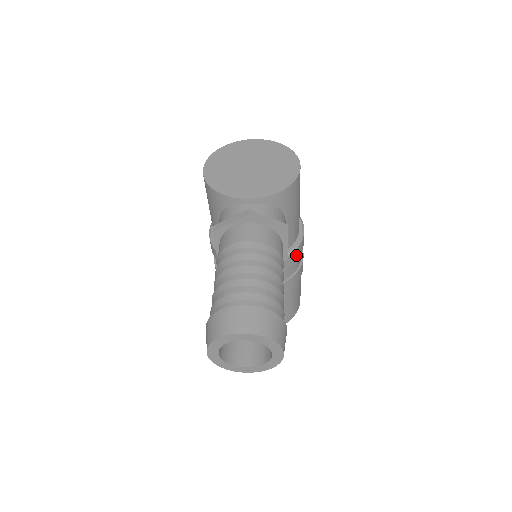
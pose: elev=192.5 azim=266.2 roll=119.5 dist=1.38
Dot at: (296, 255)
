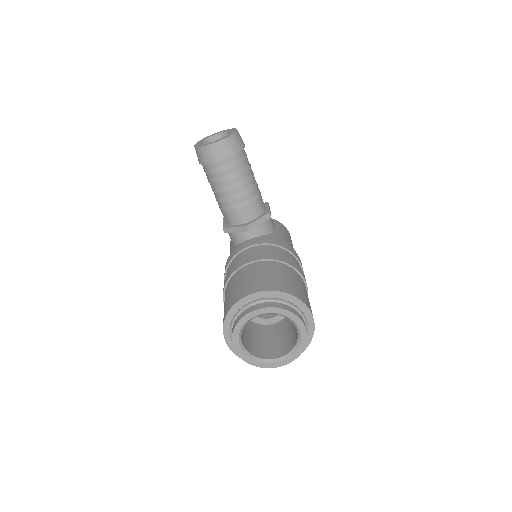
Dot at: (288, 248)
